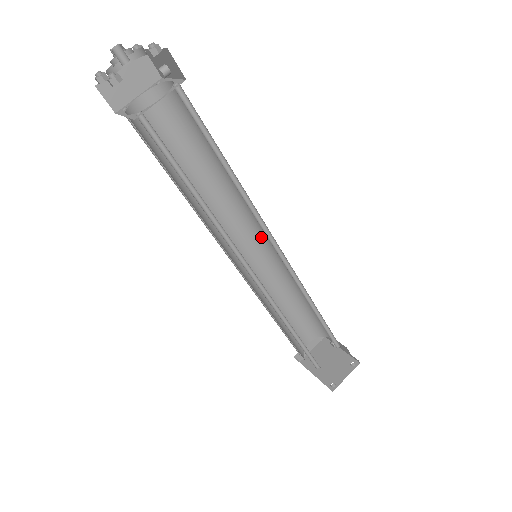
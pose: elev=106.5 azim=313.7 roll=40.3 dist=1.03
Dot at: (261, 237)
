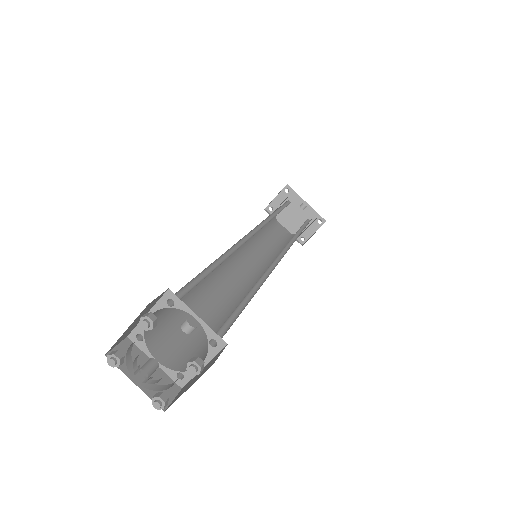
Dot at: occluded
